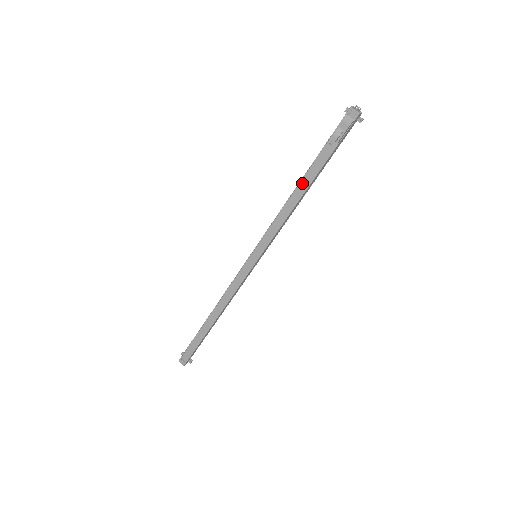
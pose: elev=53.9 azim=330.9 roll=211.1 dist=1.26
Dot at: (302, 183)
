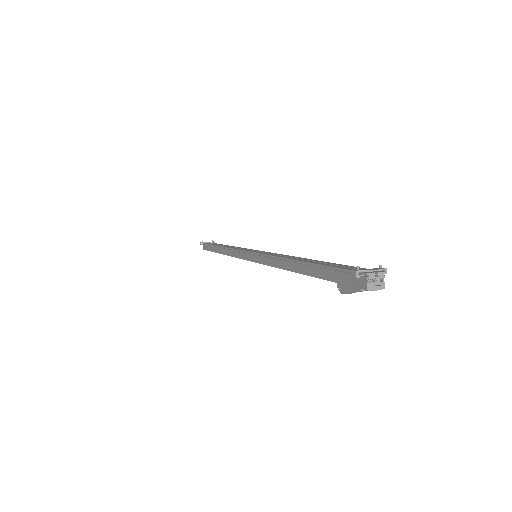
Dot at: (301, 272)
